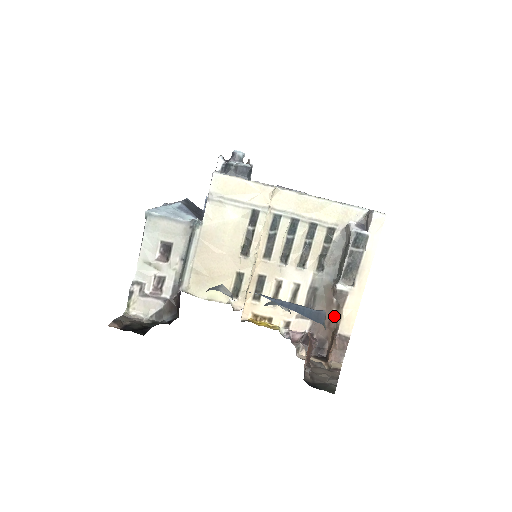
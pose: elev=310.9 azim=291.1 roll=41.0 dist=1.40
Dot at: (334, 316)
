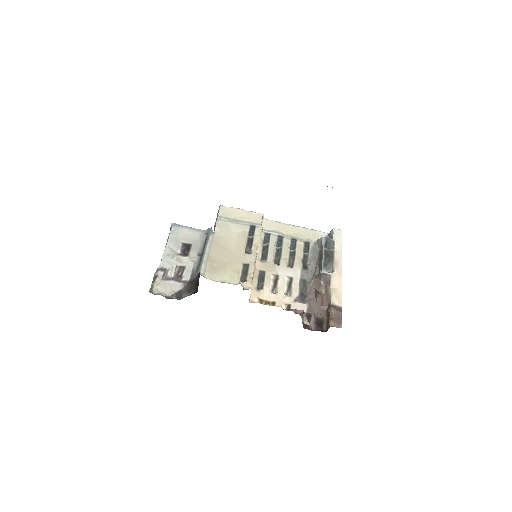
Dot at: (325, 295)
